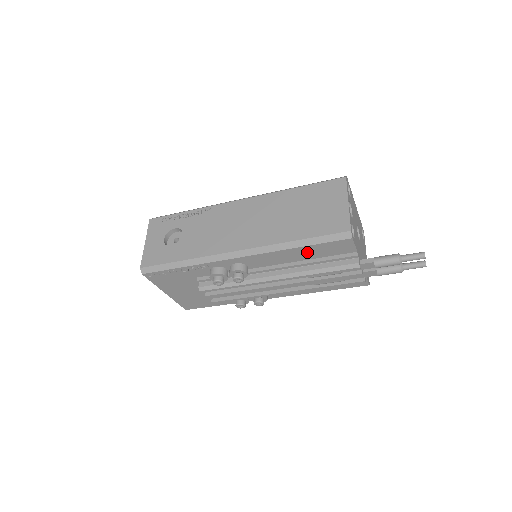
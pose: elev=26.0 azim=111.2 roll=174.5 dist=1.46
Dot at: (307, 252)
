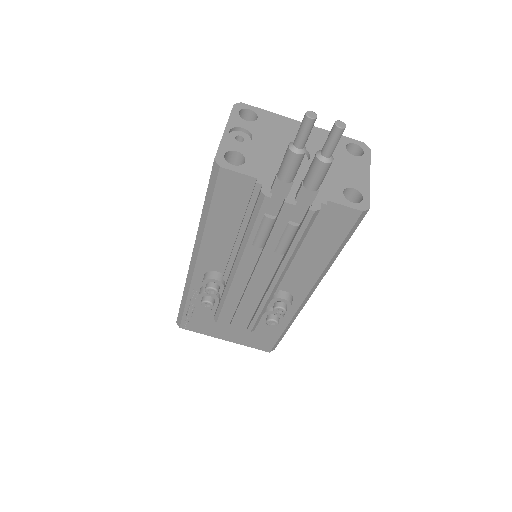
Dot at: (223, 218)
